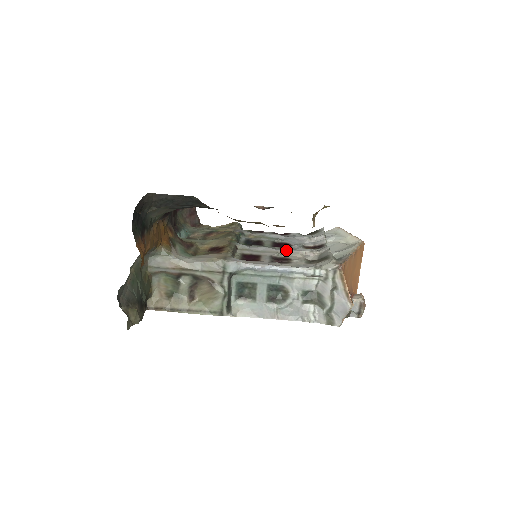
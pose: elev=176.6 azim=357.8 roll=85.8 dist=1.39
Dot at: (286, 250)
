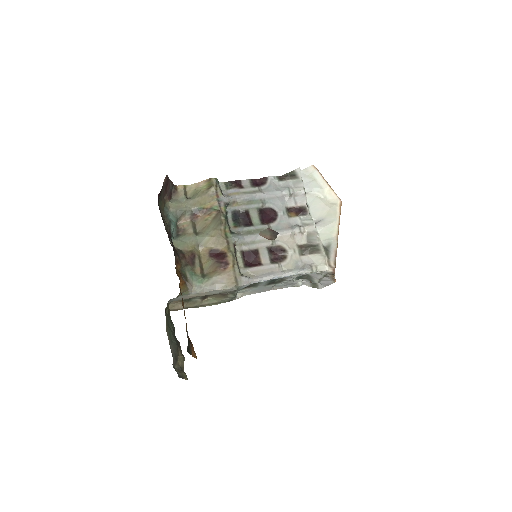
Dot at: occluded
